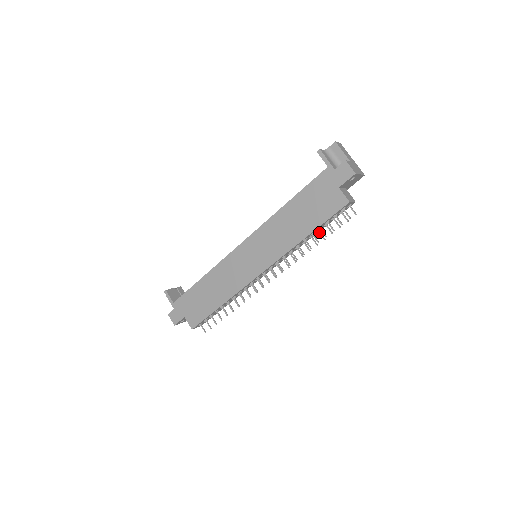
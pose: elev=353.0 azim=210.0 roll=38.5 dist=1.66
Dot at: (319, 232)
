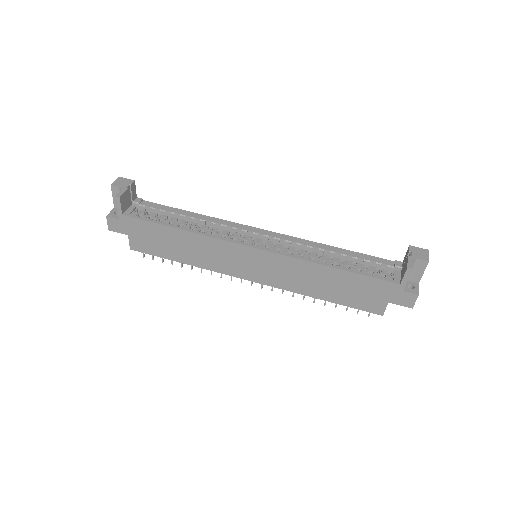
Dot at: occluded
